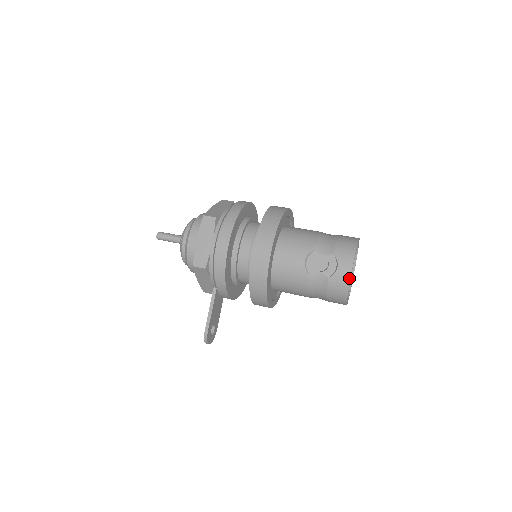
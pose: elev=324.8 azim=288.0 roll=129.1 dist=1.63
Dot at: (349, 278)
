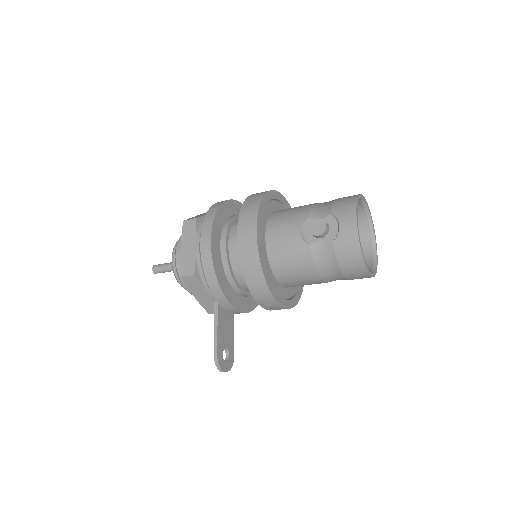
Dot at: (356, 233)
